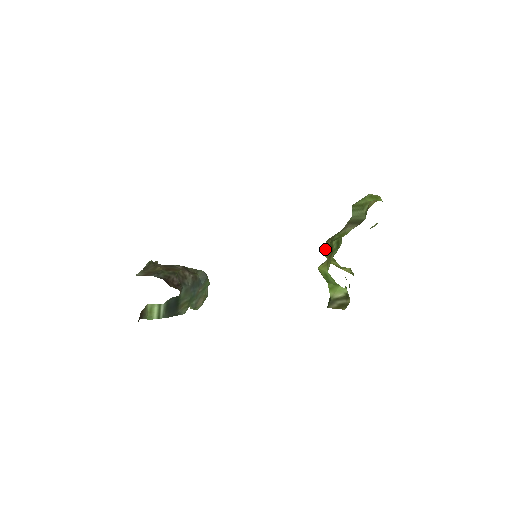
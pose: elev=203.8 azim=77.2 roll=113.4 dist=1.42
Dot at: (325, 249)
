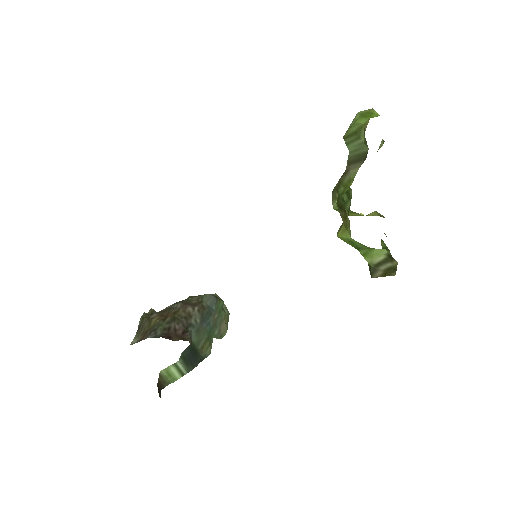
Dot at: (335, 204)
